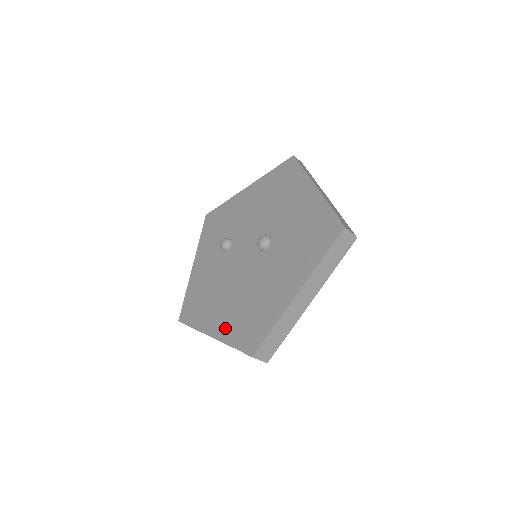
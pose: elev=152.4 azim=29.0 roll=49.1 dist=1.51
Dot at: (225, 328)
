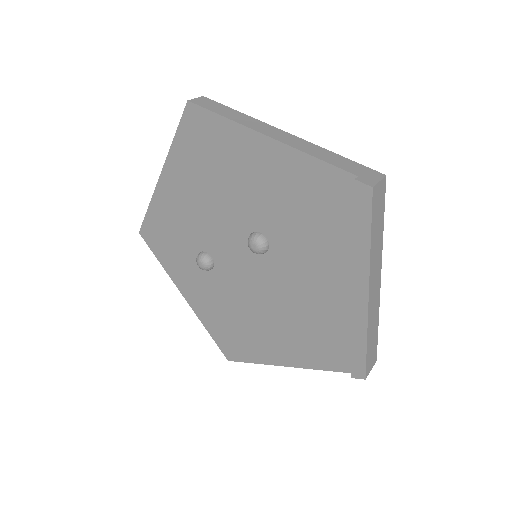
Dot at: (296, 354)
